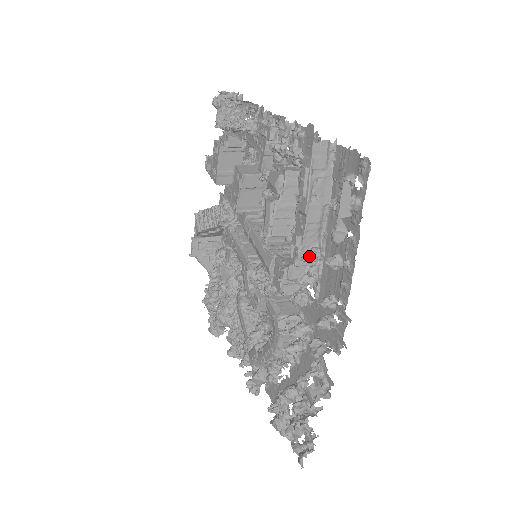
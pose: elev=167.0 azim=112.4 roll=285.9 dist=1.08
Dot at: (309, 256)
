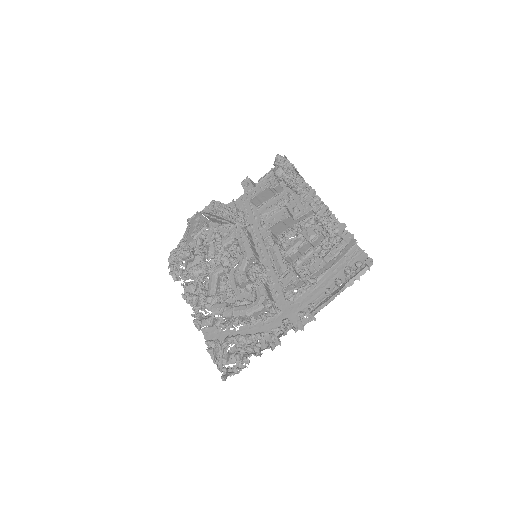
Dot at: (314, 281)
